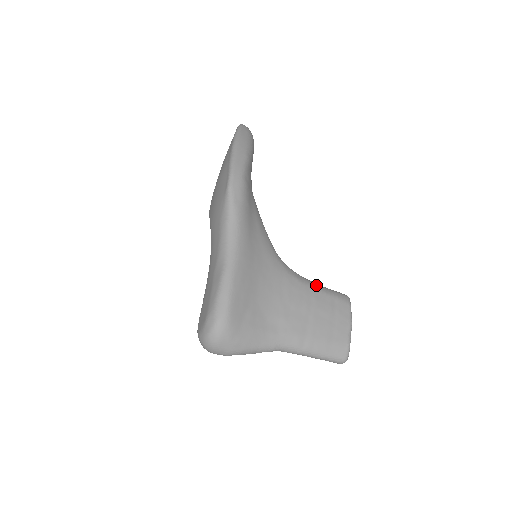
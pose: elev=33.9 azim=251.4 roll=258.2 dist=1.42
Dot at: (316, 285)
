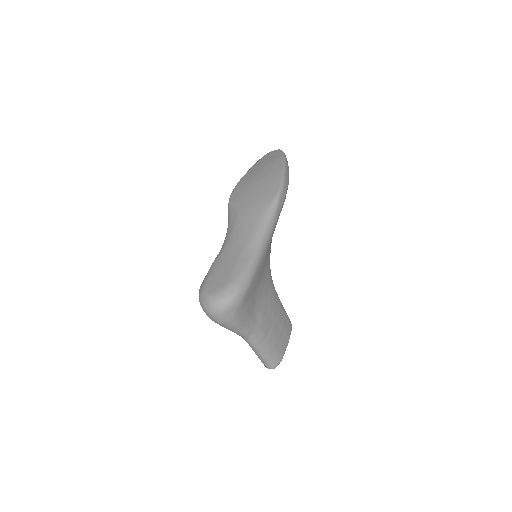
Dot at: occluded
